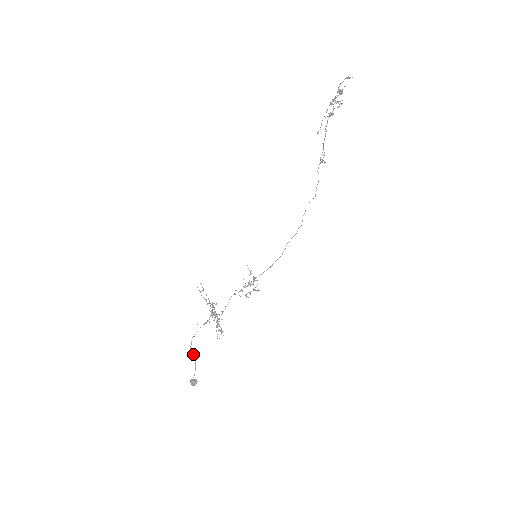
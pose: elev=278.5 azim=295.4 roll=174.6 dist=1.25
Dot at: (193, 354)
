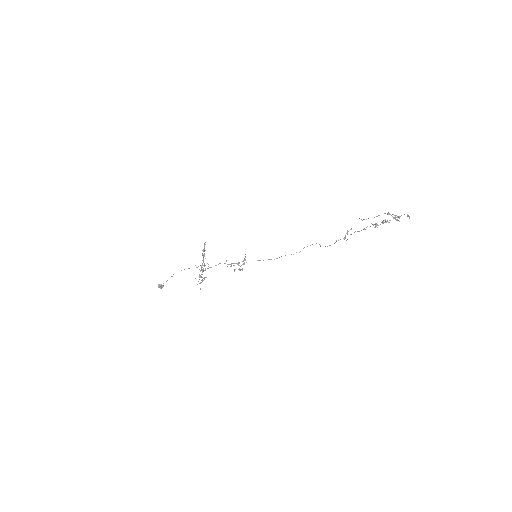
Dot at: (172, 276)
